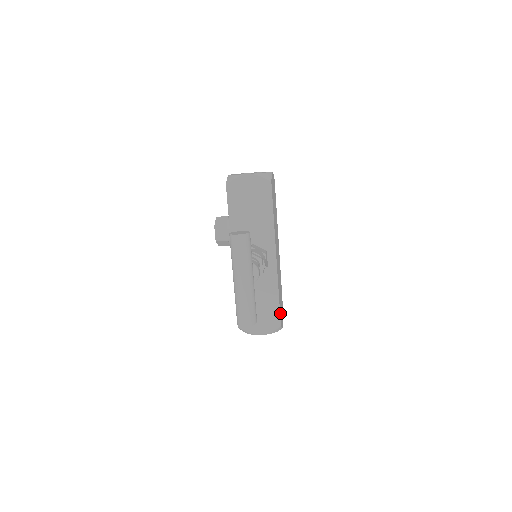
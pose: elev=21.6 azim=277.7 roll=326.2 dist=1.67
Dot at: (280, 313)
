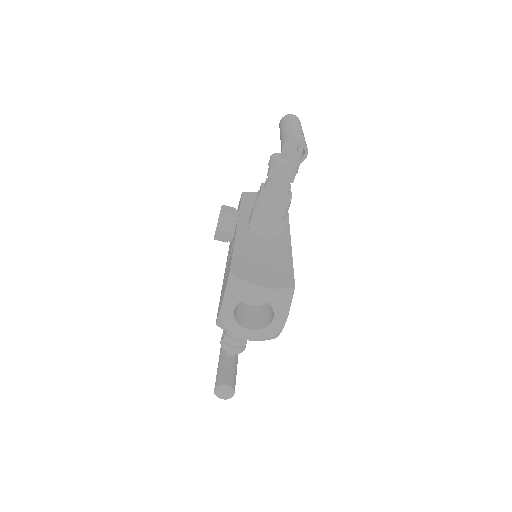
Dot at: occluded
